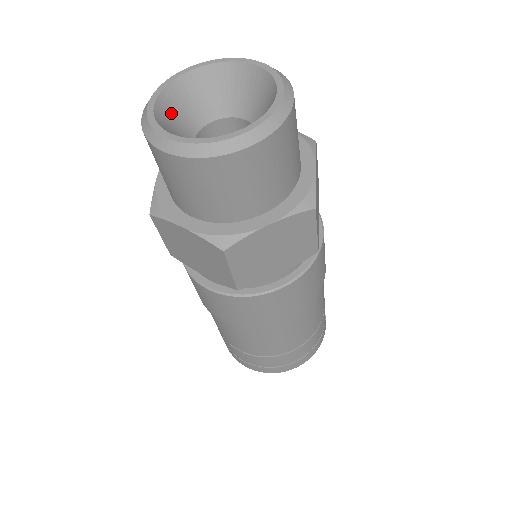
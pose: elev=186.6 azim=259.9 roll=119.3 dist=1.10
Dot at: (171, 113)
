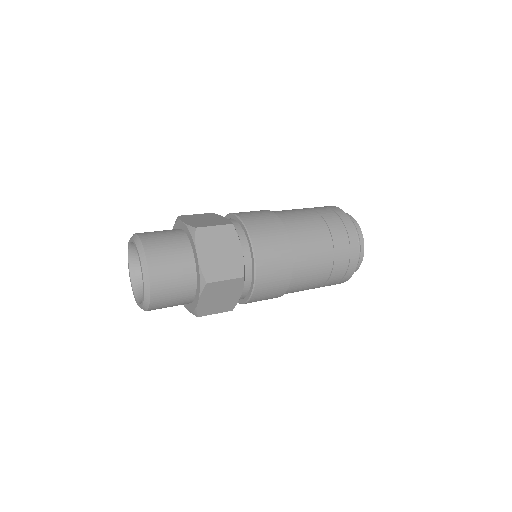
Dot at: (139, 274)
